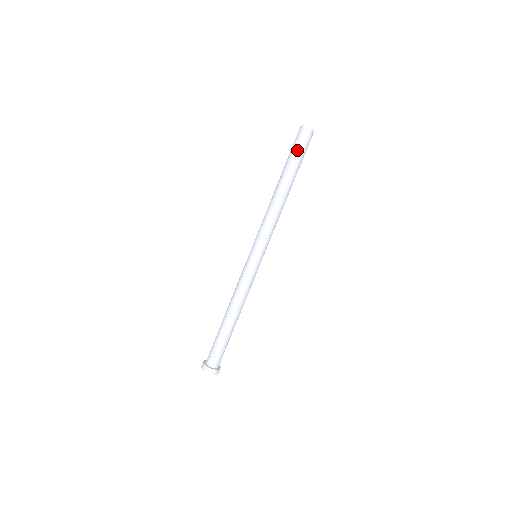
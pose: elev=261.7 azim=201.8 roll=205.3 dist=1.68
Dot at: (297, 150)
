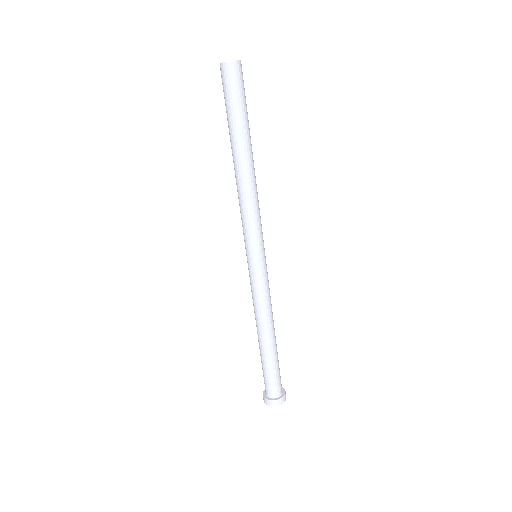
Dot at: (234, 101)
